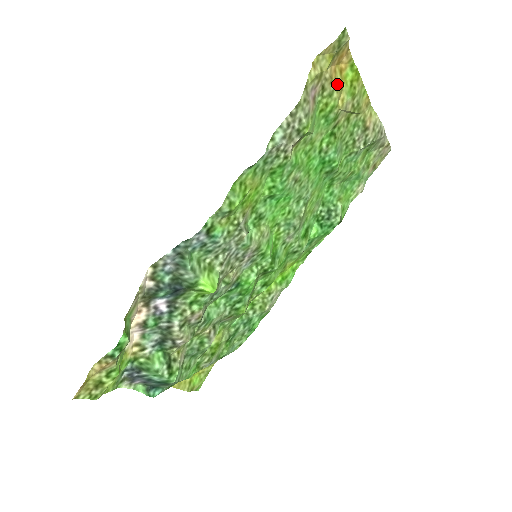
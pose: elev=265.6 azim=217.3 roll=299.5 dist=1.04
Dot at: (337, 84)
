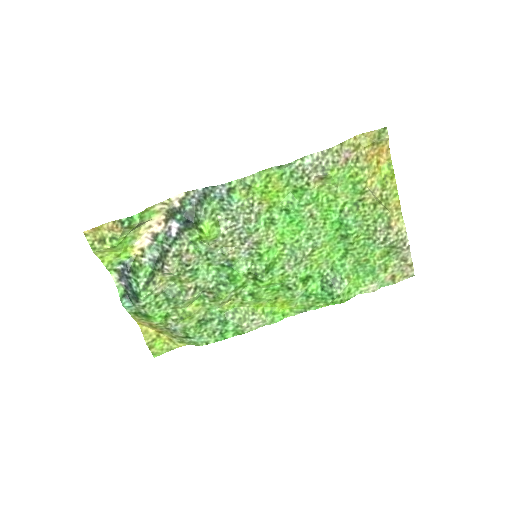
Dot at: (370, 165)
